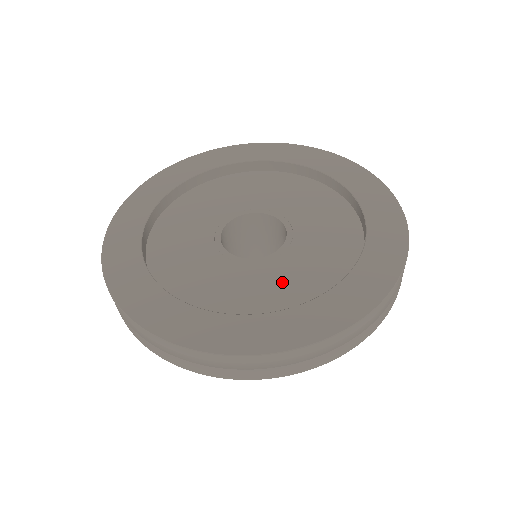
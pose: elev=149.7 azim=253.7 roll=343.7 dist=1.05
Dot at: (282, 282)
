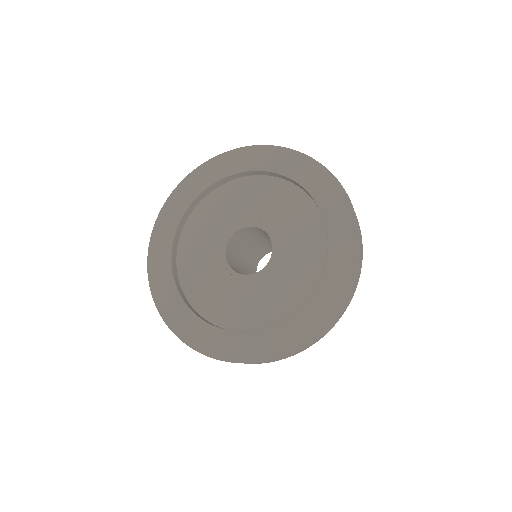
Dot at: (261, 300)
